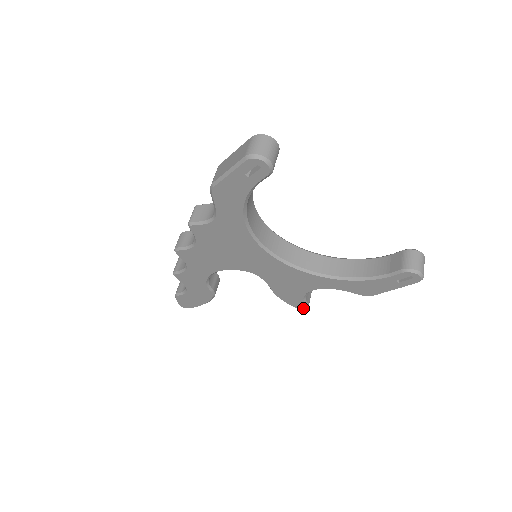
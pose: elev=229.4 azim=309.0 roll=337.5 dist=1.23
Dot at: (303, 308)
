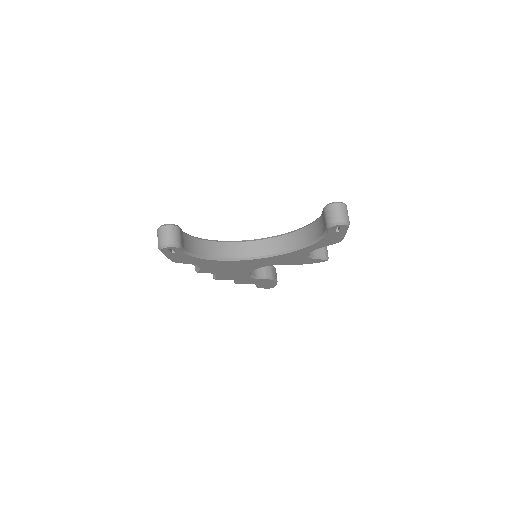
Dot at: (324, 260)
